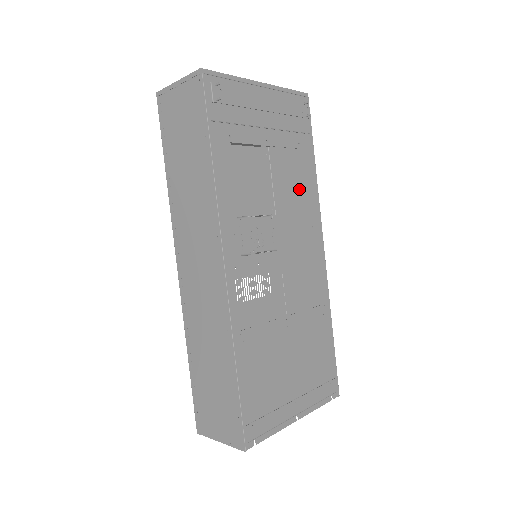
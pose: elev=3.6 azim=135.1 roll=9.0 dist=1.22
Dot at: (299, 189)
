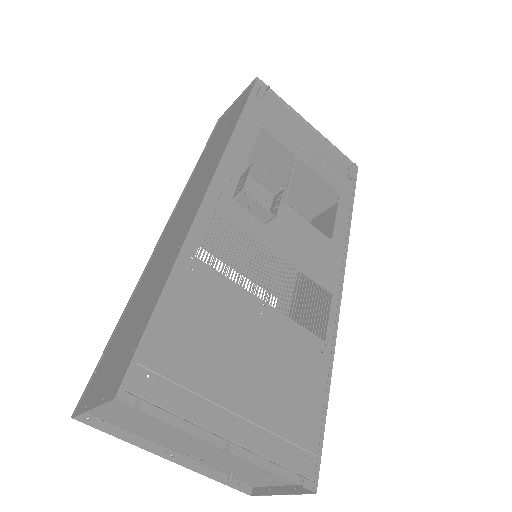
Dot at: occluded
